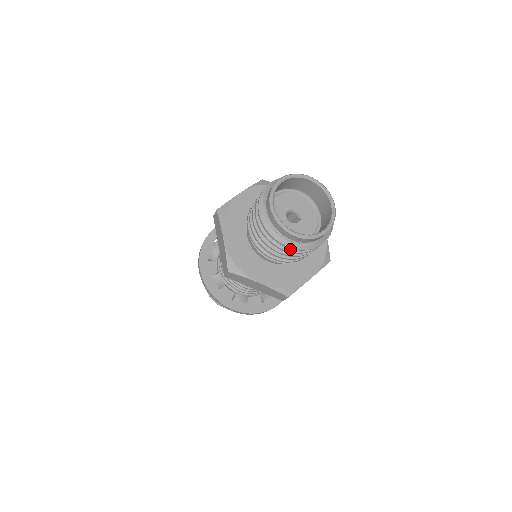
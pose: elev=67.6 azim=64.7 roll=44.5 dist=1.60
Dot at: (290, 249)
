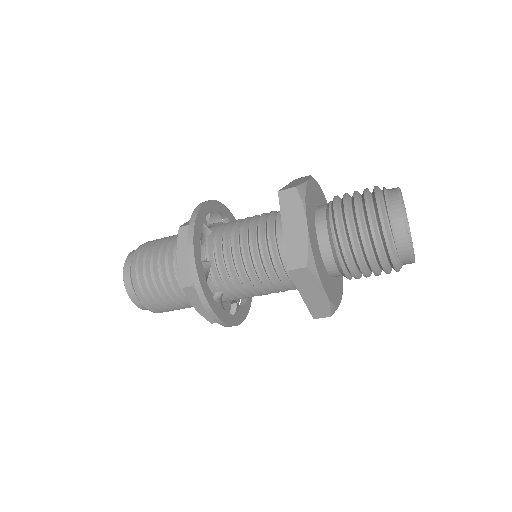
Dot at: (386, 265)
